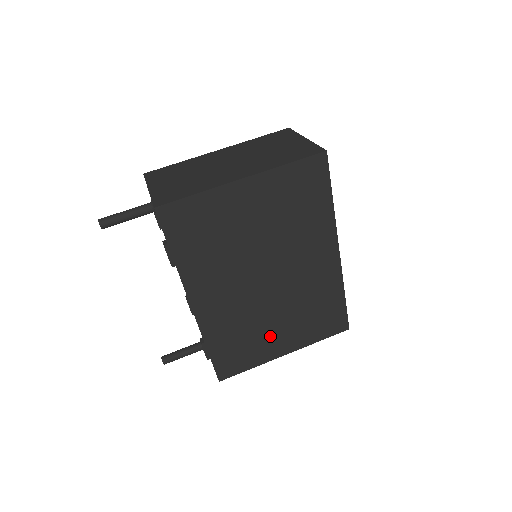
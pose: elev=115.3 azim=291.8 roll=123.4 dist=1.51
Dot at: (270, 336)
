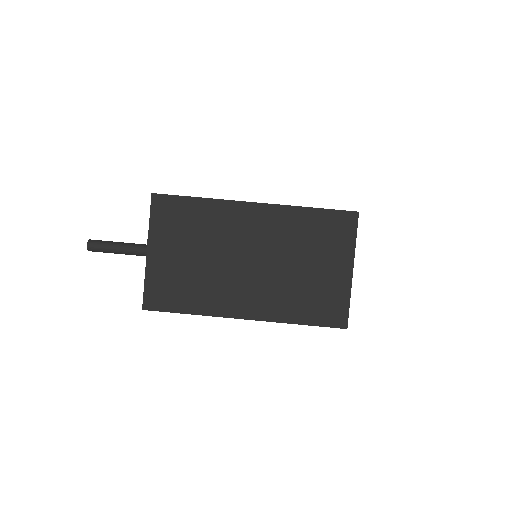
Dot at: occluded
